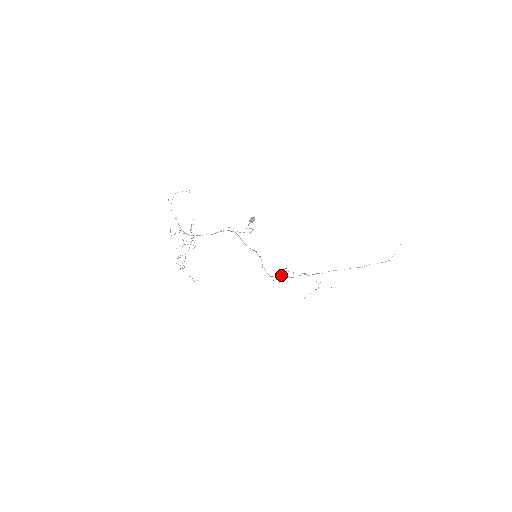
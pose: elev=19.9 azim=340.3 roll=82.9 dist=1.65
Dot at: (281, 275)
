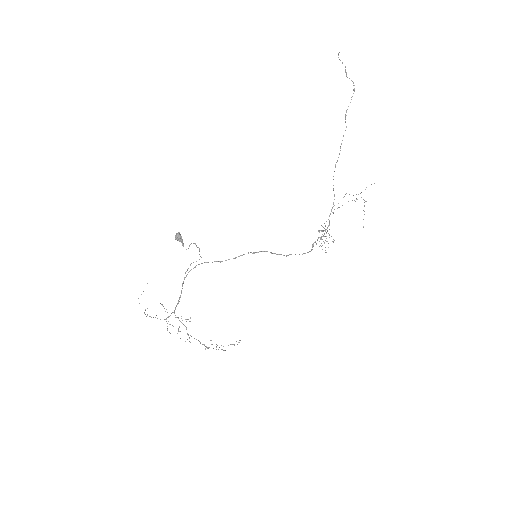
Dot at: (317, 239)
